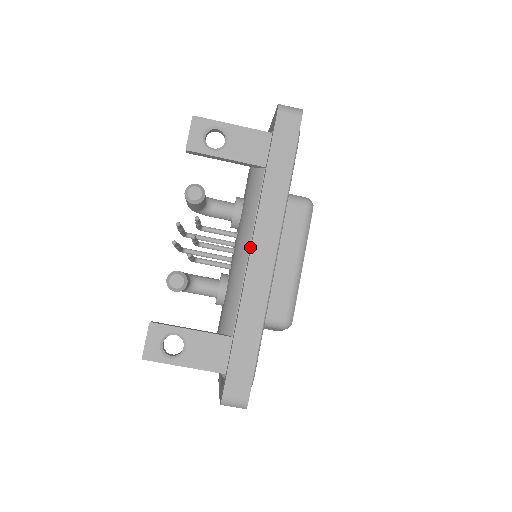
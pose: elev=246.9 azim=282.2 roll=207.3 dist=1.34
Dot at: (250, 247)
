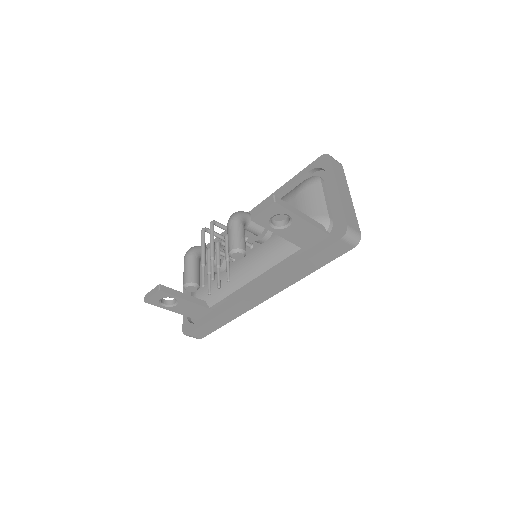
Dot at: (254, 287)
